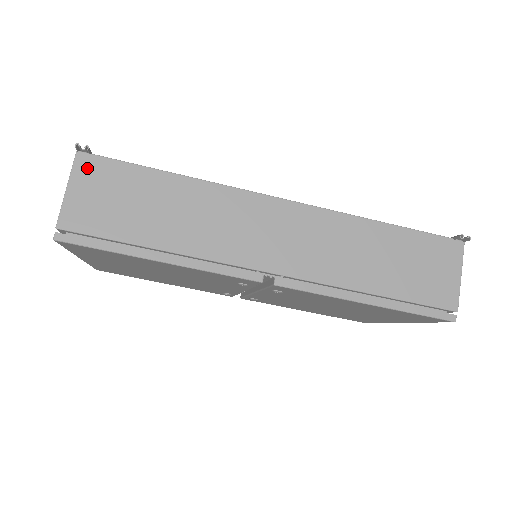
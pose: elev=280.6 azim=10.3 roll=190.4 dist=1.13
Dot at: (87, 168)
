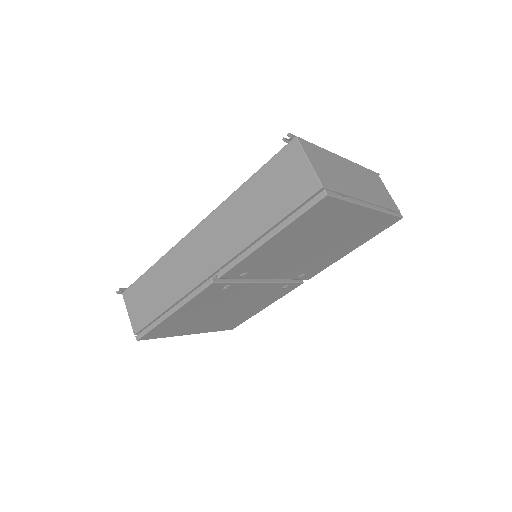
Dot at: (128, 297)
